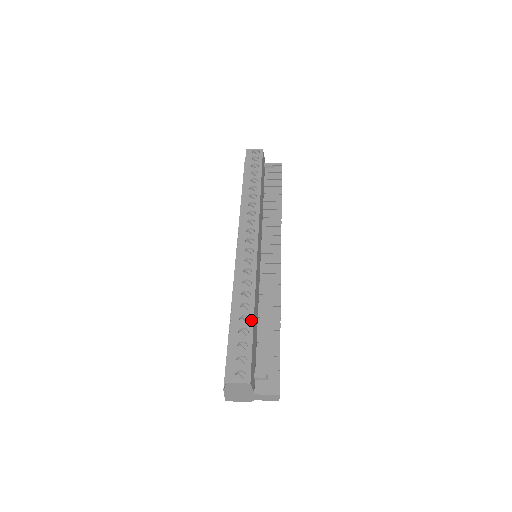
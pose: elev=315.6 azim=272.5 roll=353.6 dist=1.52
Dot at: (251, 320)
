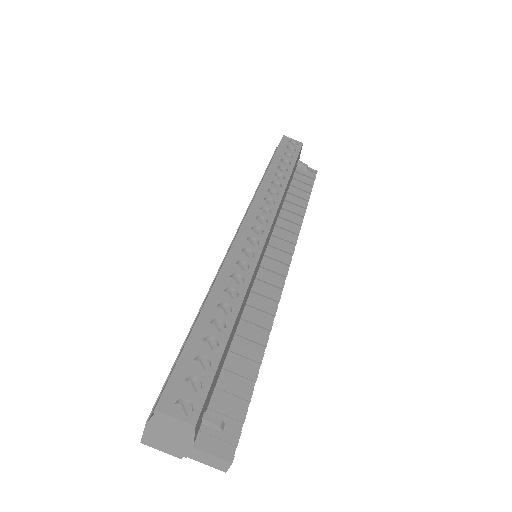
Dot at: (228, 330)
